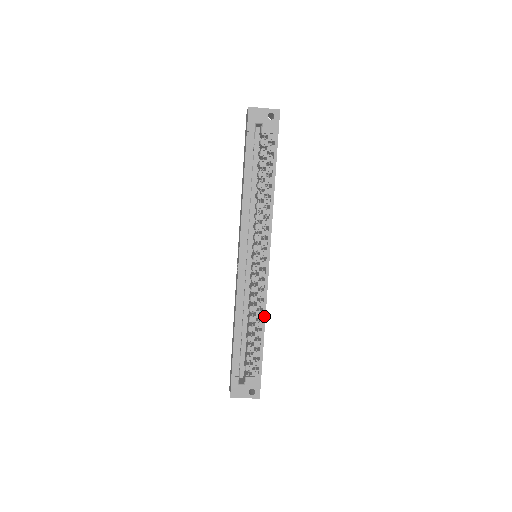
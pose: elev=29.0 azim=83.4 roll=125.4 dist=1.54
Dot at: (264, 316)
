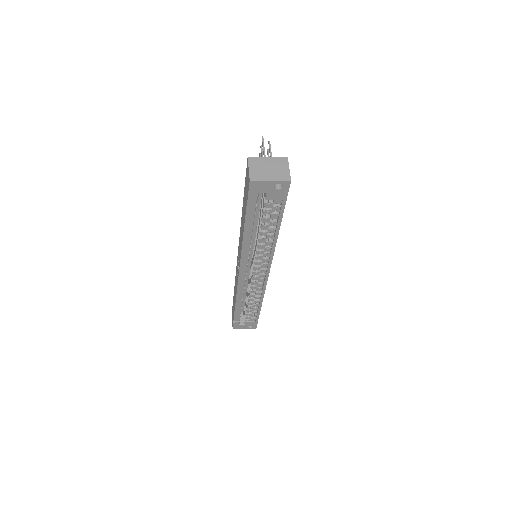
Dot at: (262, 300)
